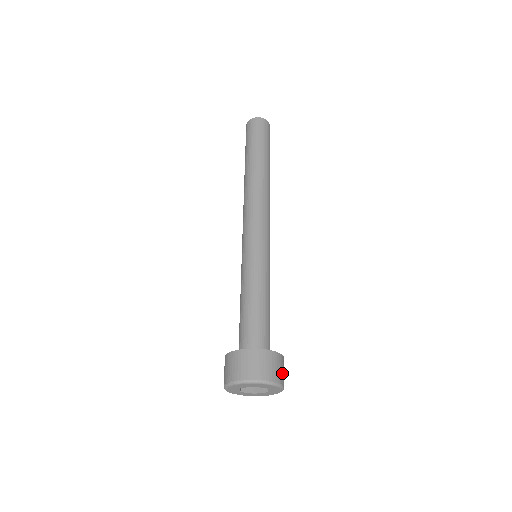
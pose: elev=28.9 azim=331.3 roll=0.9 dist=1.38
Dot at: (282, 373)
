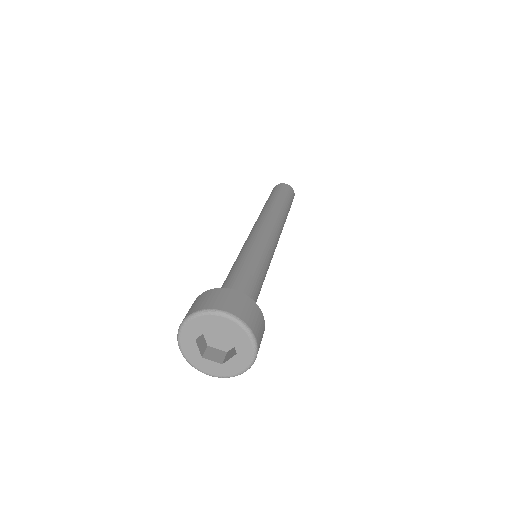
Dot at: occluded
